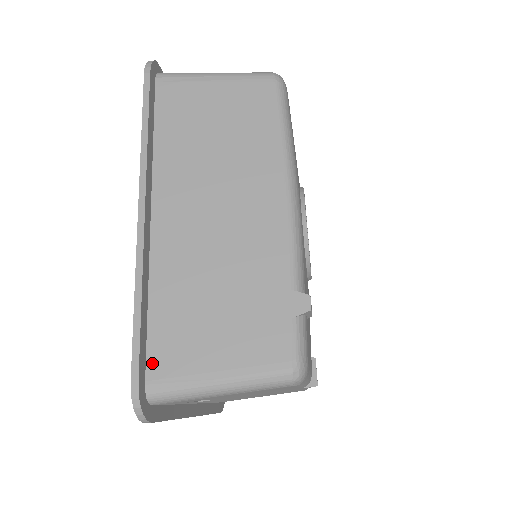
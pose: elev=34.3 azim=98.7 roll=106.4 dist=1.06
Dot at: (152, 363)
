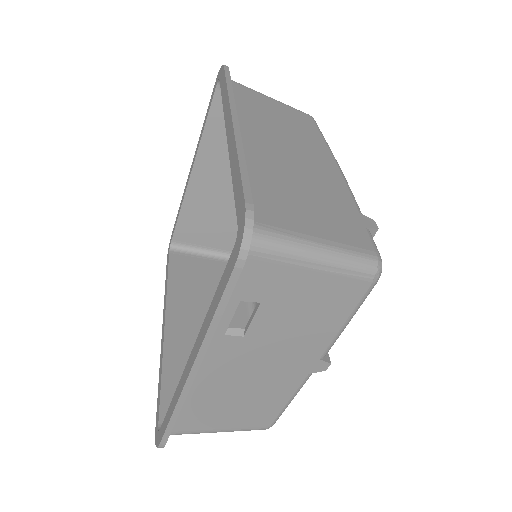
Dot at: occluded
